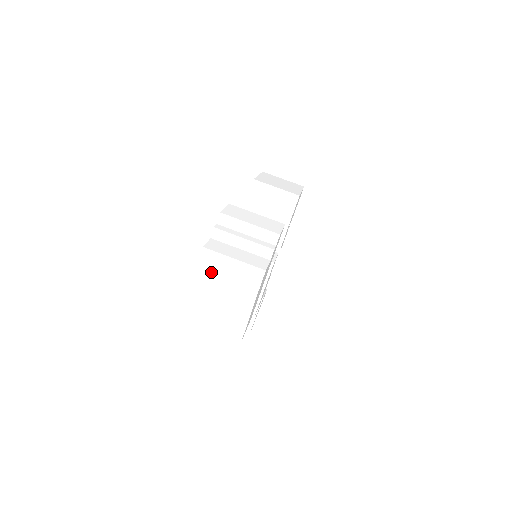
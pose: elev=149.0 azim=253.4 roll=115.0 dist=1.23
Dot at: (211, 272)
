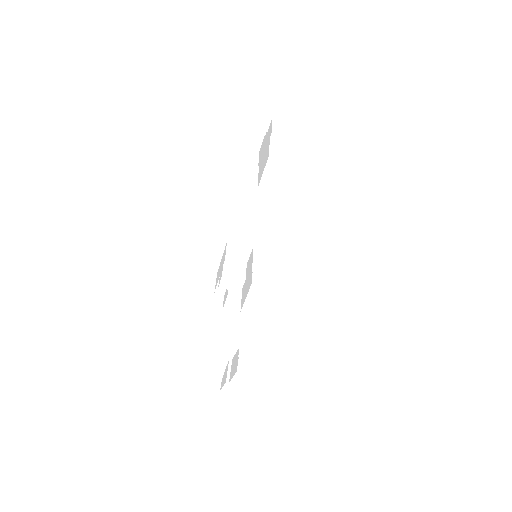
Dot at: (282, 127)
